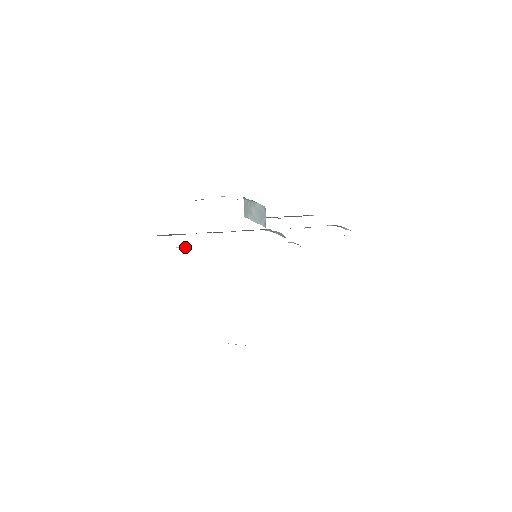
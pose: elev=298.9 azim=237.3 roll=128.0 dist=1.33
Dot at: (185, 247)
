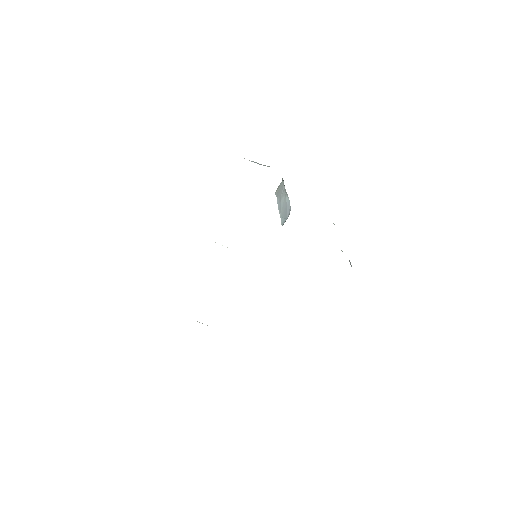
Dot at: occluded
